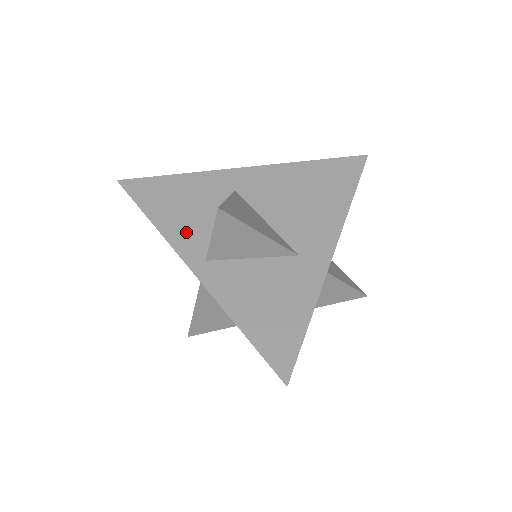
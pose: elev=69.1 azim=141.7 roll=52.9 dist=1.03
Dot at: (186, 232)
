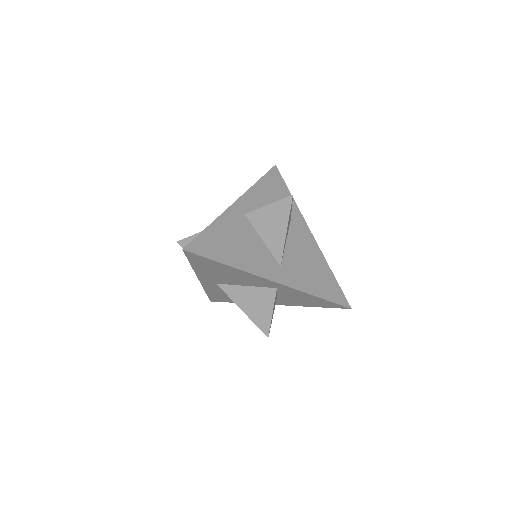
Dot at: occluded
